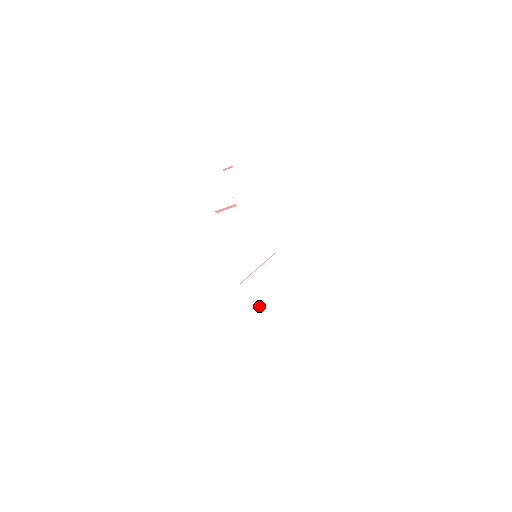
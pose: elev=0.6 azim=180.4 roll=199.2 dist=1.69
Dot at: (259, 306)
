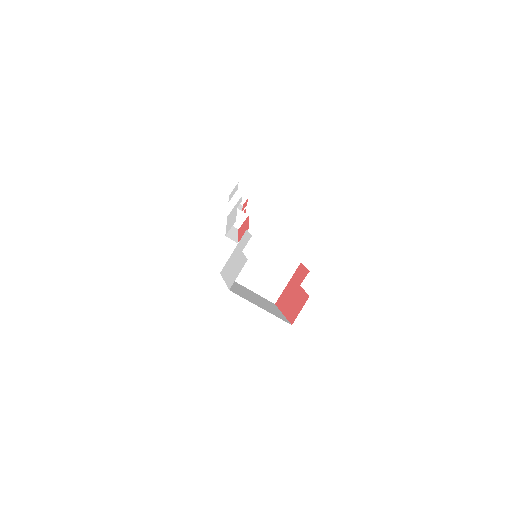
Dot at: (225, 280)
